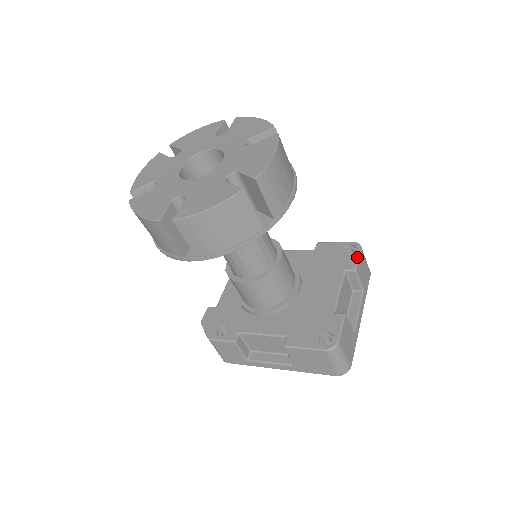
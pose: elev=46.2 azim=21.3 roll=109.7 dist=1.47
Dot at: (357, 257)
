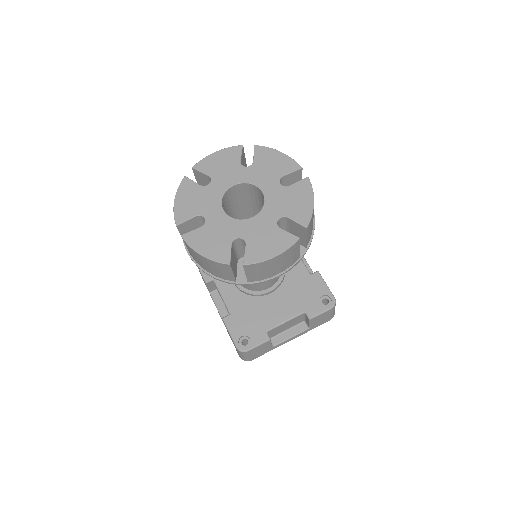
Dot at: (322, 312)
